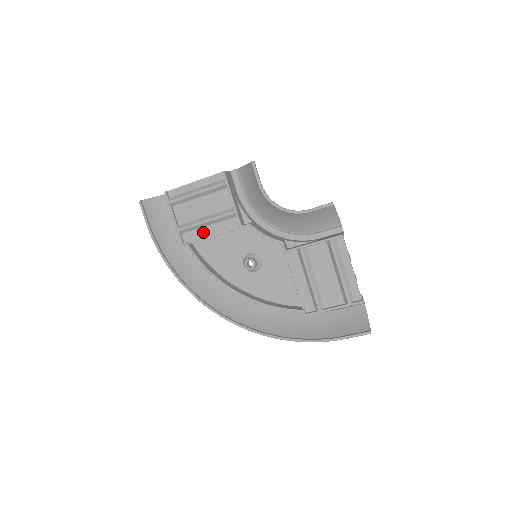
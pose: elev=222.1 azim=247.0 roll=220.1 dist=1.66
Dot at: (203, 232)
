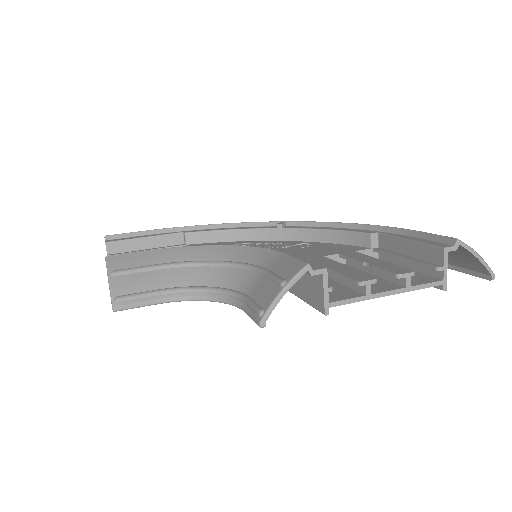
Dot at: occluded
